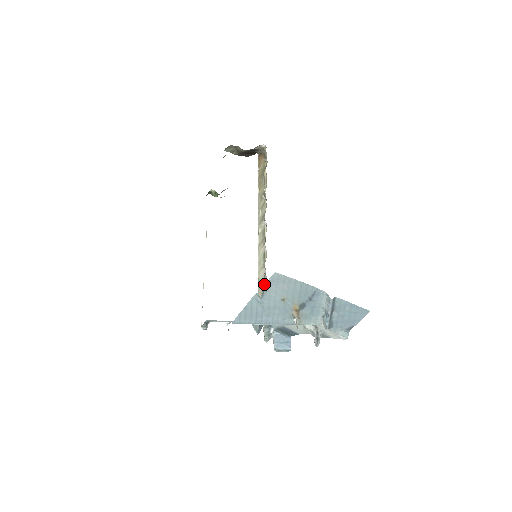
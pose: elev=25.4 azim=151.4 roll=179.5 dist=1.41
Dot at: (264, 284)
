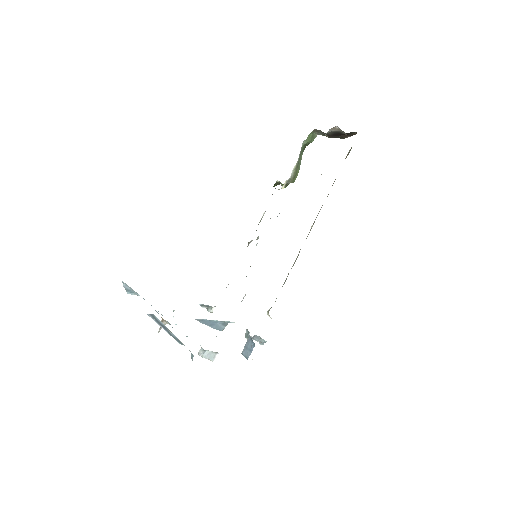
Dot at: occluded
